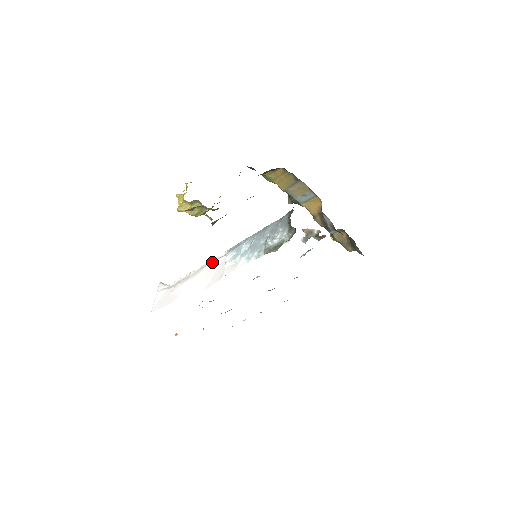
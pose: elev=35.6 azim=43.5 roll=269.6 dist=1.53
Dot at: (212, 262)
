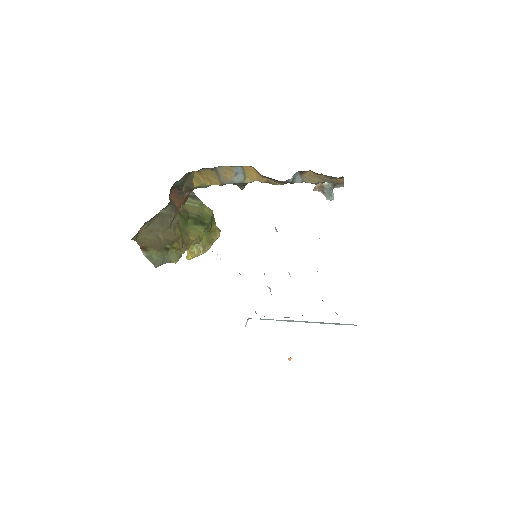
Dot at: occluded
